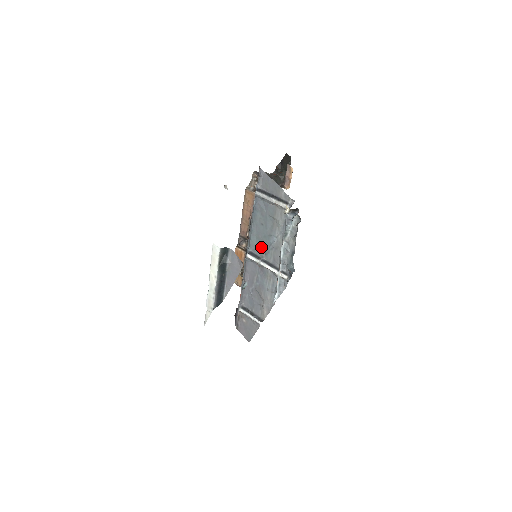
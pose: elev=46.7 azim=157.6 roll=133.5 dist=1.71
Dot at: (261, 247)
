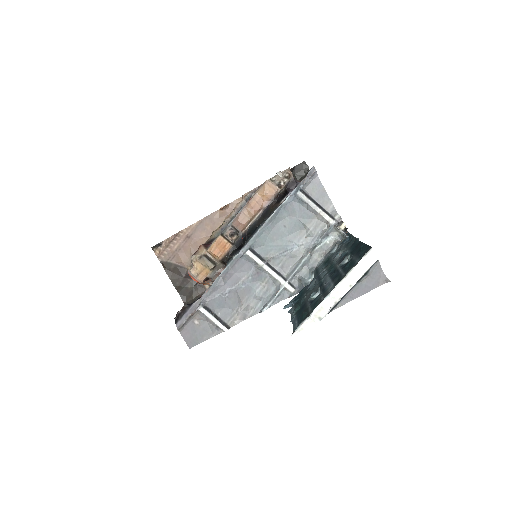
Dot at: (270, 249)
